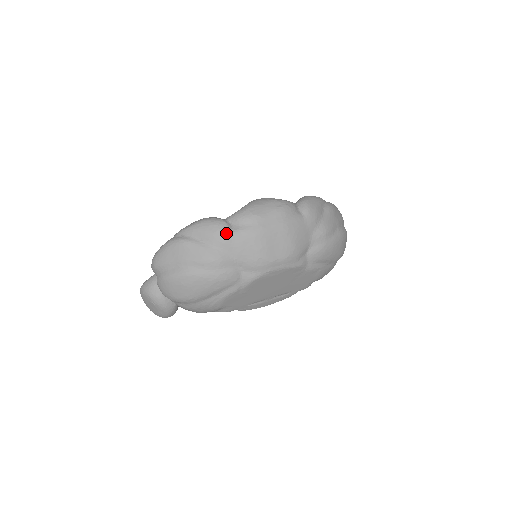
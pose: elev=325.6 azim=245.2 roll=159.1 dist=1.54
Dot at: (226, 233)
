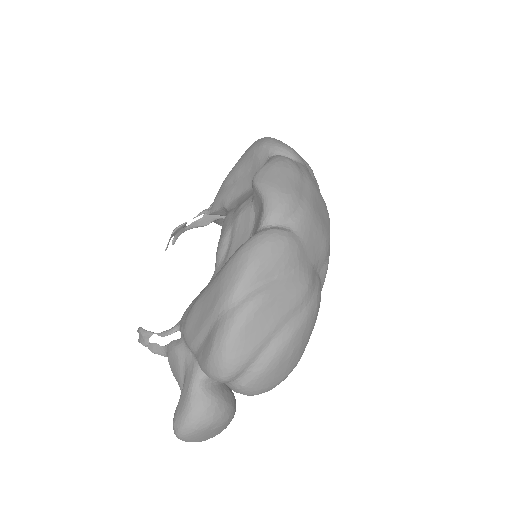
Dot at: (293, 241)
